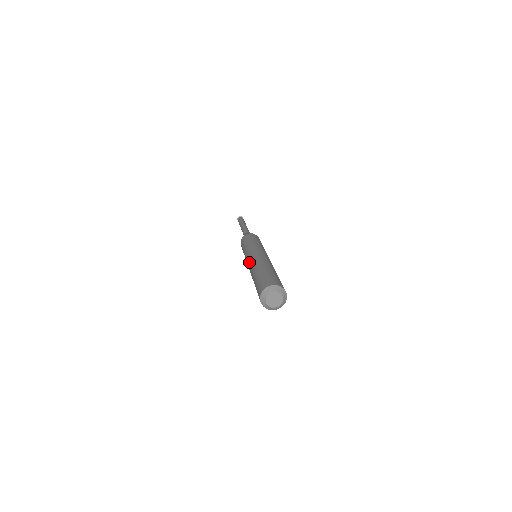
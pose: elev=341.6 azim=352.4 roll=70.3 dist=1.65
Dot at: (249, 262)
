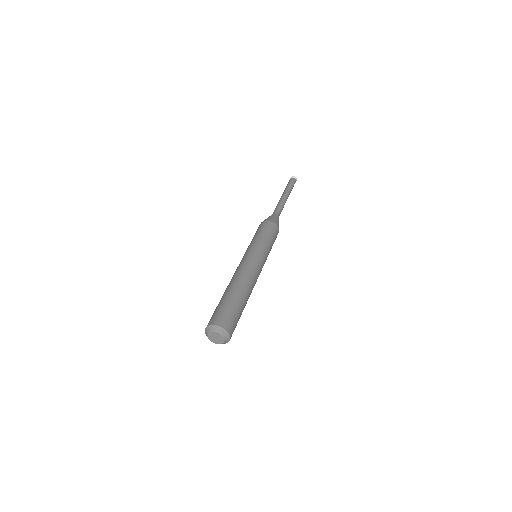
Dot at: occluded
